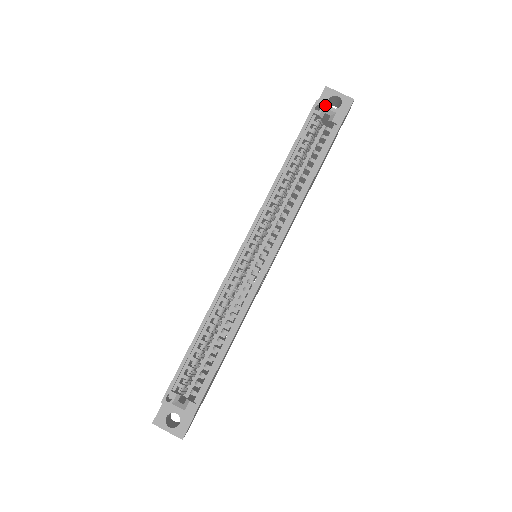
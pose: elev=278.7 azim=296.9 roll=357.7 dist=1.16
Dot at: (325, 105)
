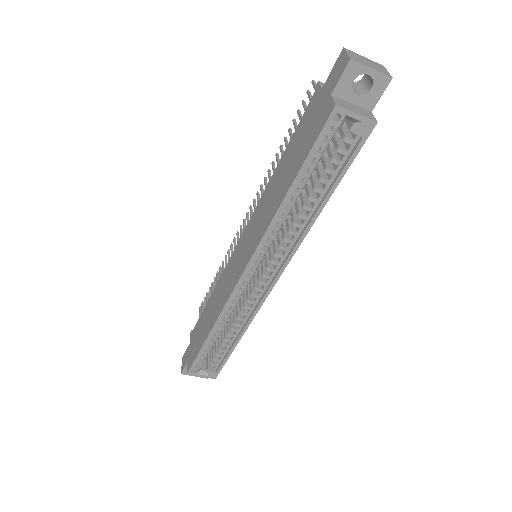
Dot at: (348, 112)
